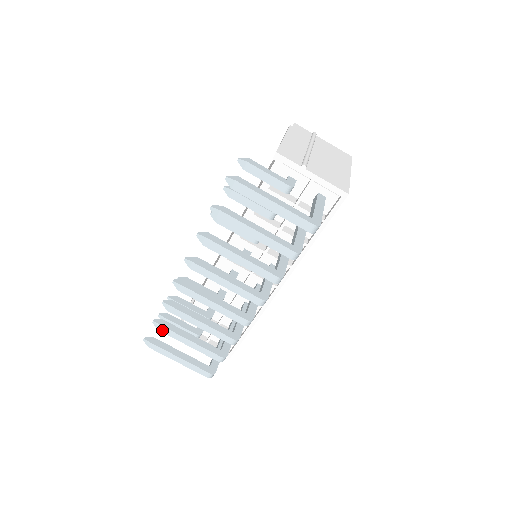
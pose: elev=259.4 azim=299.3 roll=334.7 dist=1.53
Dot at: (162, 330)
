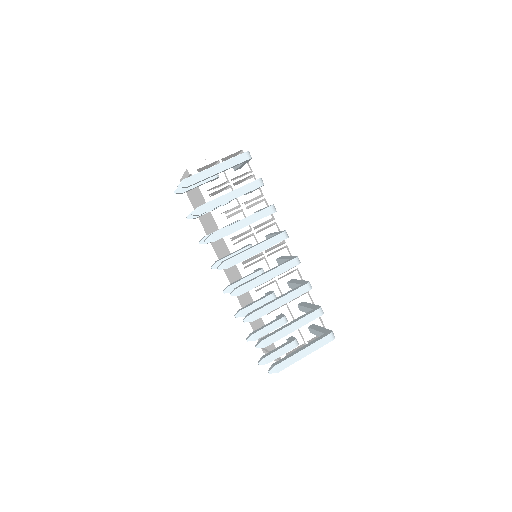
Dot at: (268, 343)
